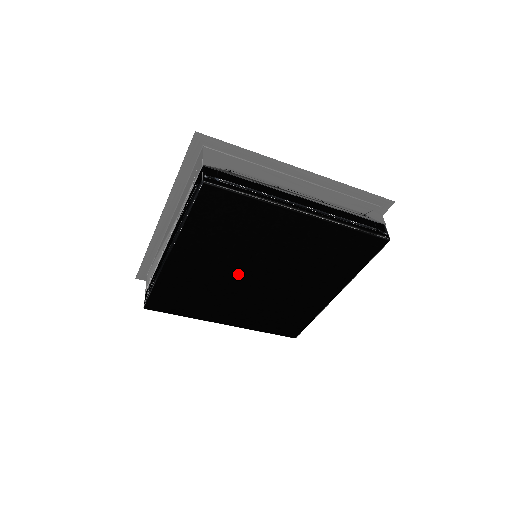
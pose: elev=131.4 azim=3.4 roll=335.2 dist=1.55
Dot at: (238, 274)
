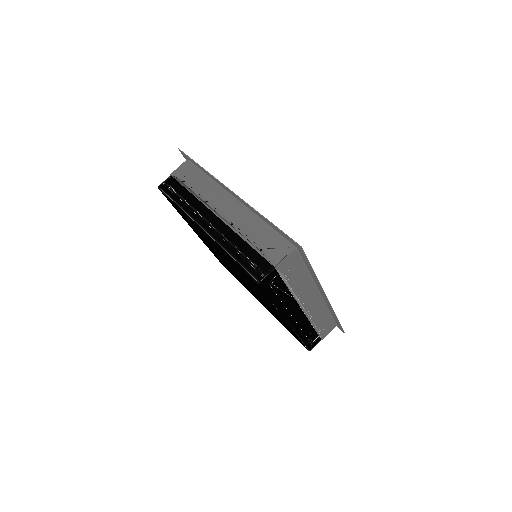
Dot at: (227, 264)
